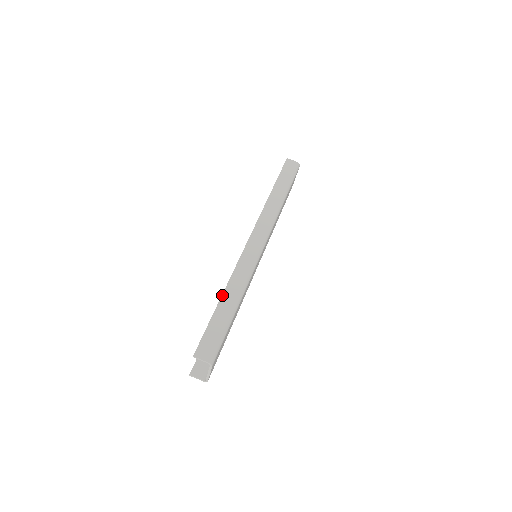
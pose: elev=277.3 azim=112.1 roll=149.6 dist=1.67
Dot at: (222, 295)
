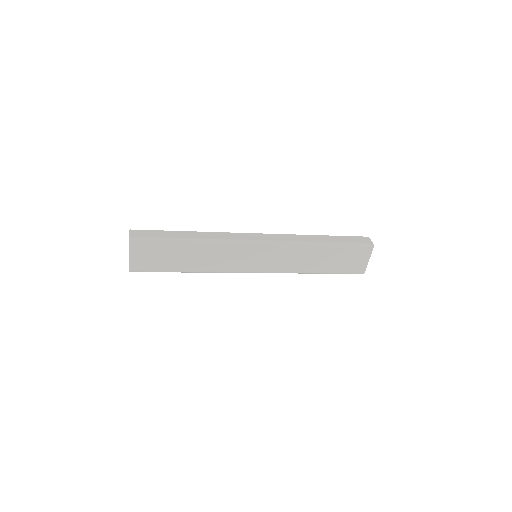
Dot at: (191, 231)
